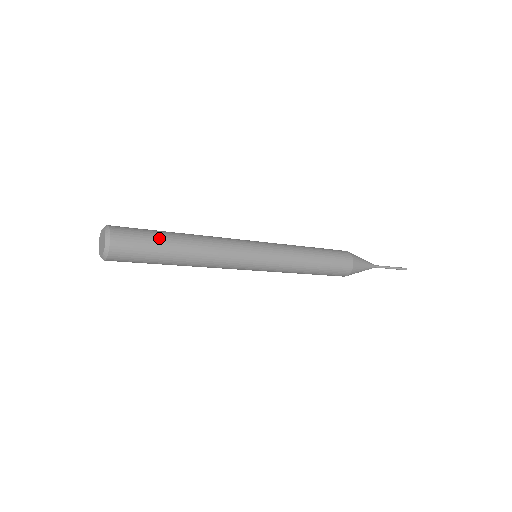
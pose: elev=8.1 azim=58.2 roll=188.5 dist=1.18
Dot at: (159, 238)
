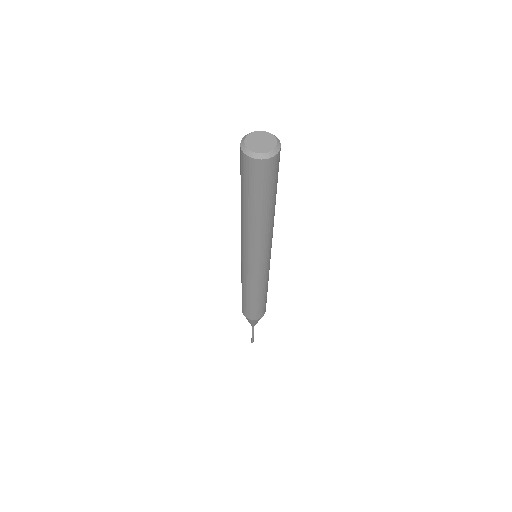
Dot at: (277, 182)
